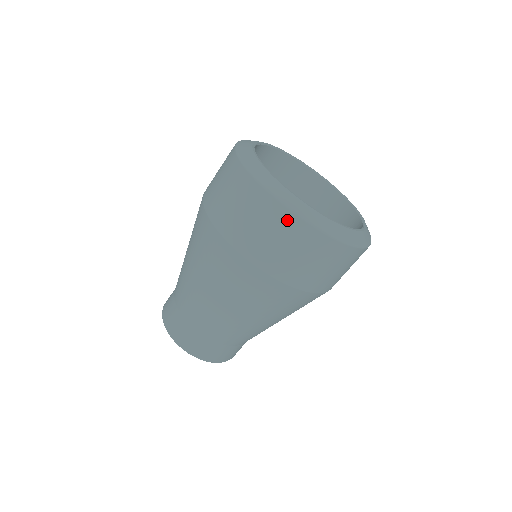
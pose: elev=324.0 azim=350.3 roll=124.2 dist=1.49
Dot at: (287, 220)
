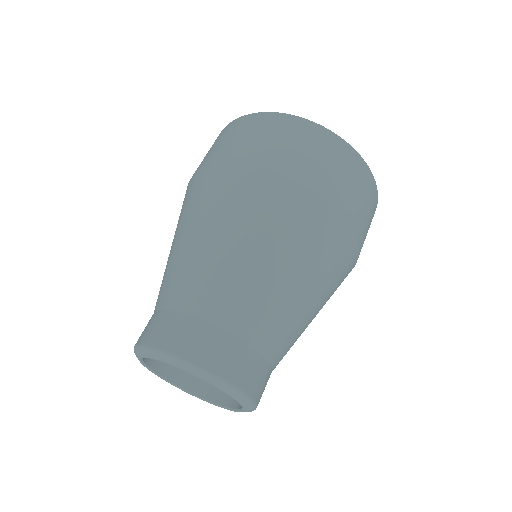
Dot at: (280, 120)
